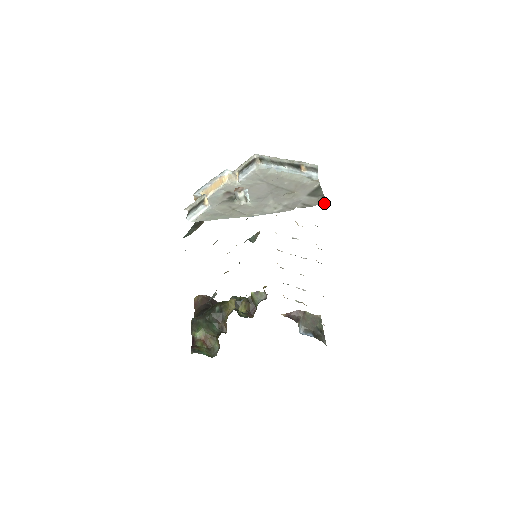
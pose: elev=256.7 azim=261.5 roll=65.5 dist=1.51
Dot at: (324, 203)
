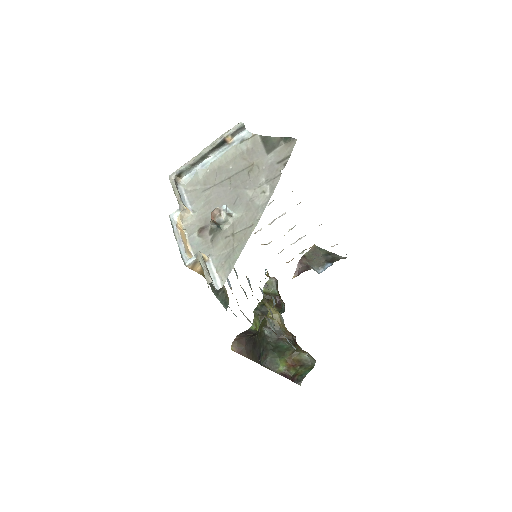
Dot at: (295, 142)
